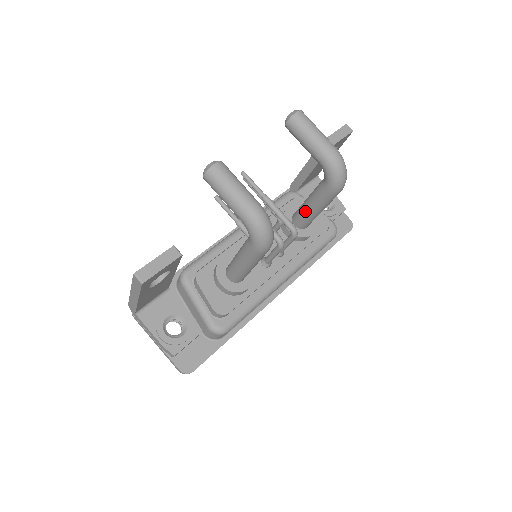
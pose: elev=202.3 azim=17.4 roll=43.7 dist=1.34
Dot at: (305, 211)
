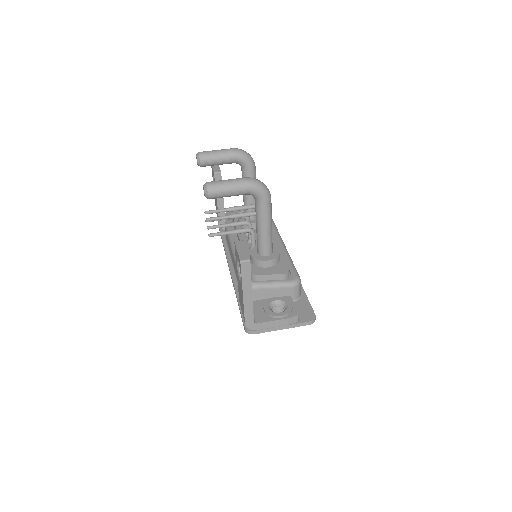
Dot at: (250, 201)
